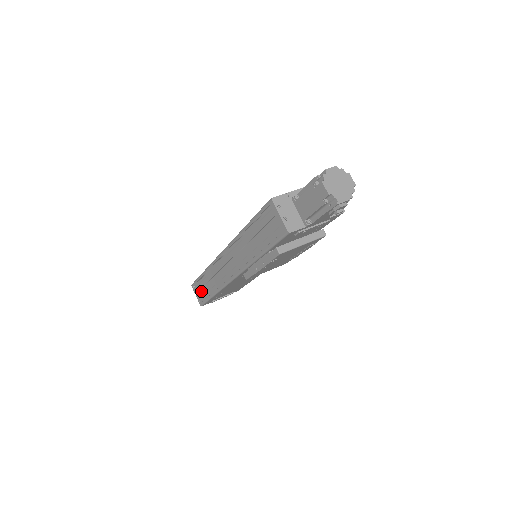
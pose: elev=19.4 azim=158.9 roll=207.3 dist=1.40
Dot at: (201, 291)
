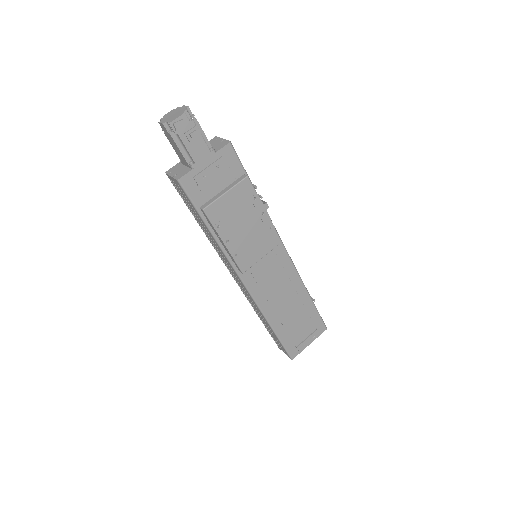
Dot at: (276, 340)
